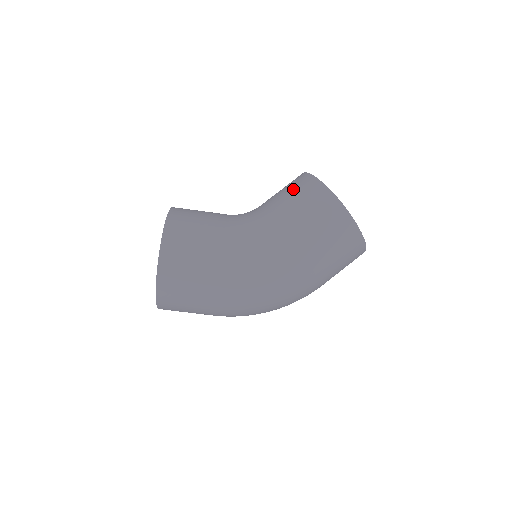
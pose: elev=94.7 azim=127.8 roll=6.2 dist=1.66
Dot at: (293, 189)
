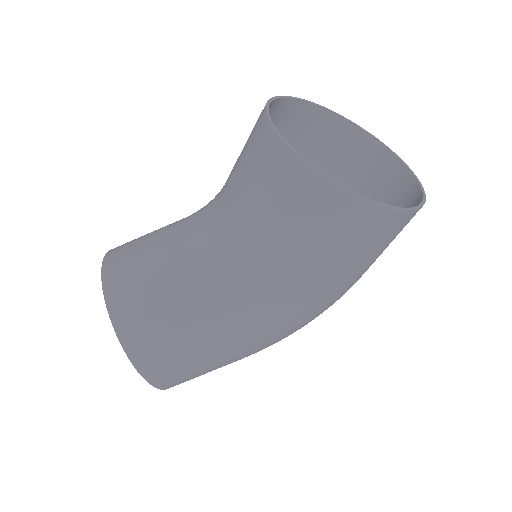
Dot at: (276, 195)
